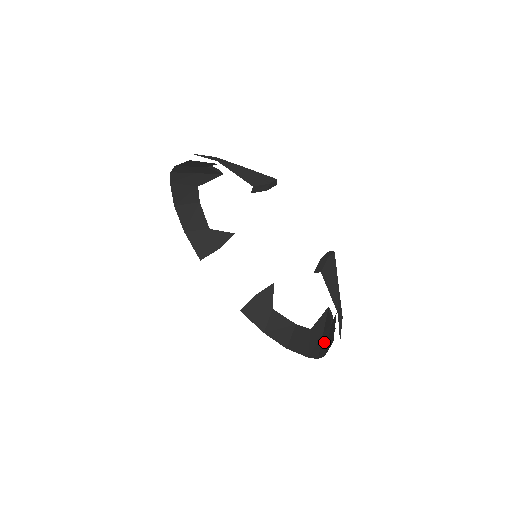
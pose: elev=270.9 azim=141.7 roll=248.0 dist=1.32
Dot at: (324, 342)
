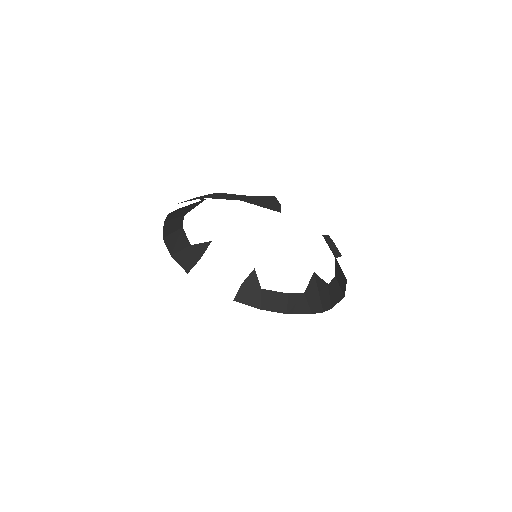
Dot at: (325, 299)
